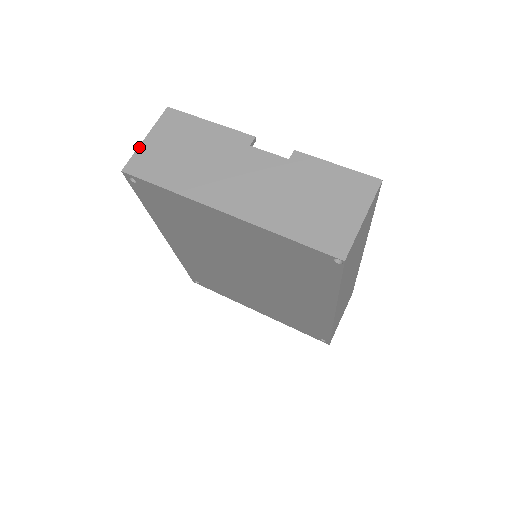
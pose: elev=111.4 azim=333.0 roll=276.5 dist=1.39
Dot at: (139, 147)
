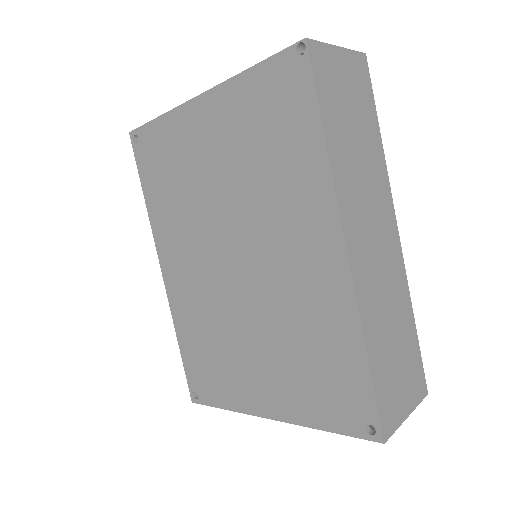
Dot at: occluded
